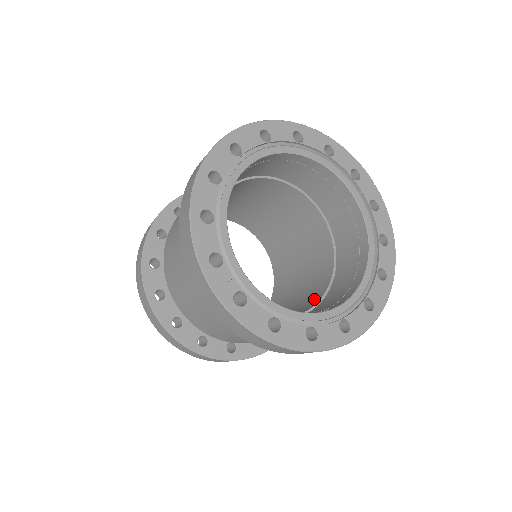
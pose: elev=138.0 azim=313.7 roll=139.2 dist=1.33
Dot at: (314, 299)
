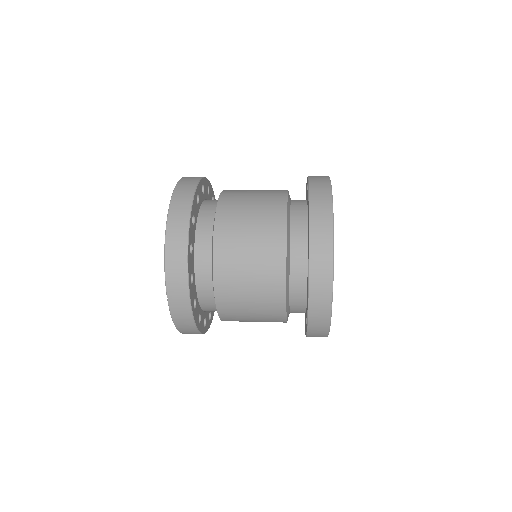
Dot at: occluded
